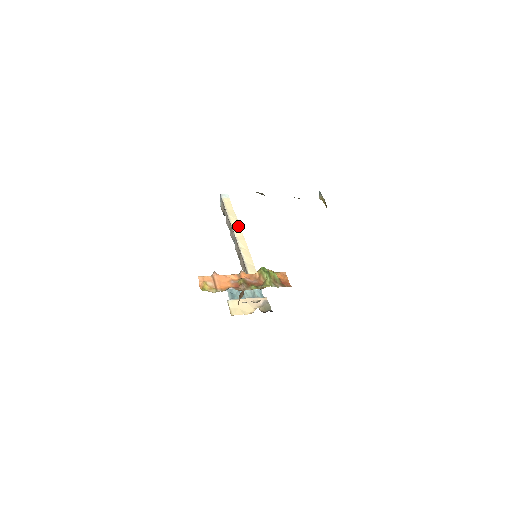
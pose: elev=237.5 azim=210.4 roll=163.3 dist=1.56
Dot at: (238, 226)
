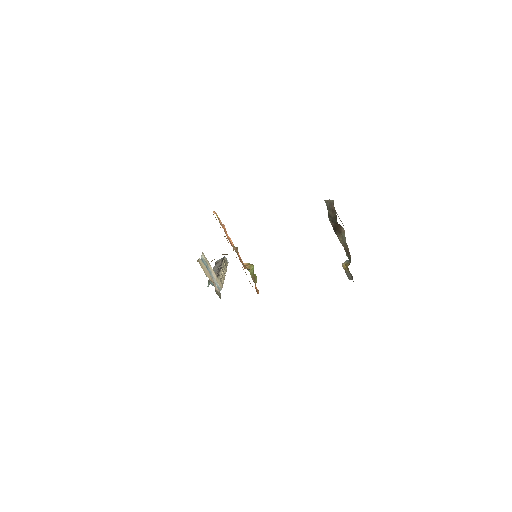
Dot at: occluded
